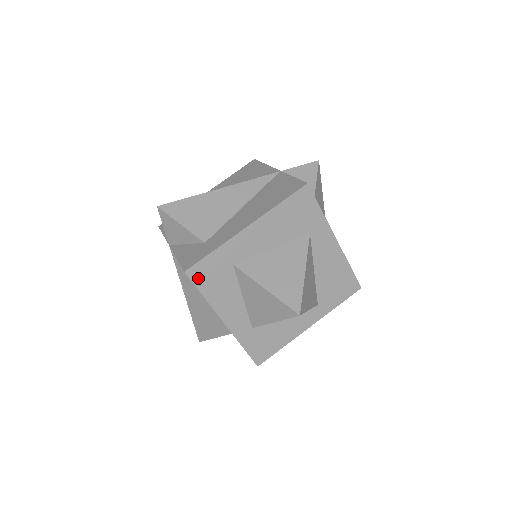
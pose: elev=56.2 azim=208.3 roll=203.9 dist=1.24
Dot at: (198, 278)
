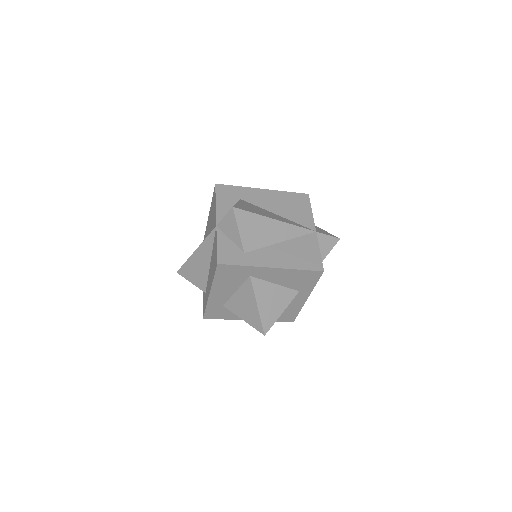
Dot at: (213, 317)
